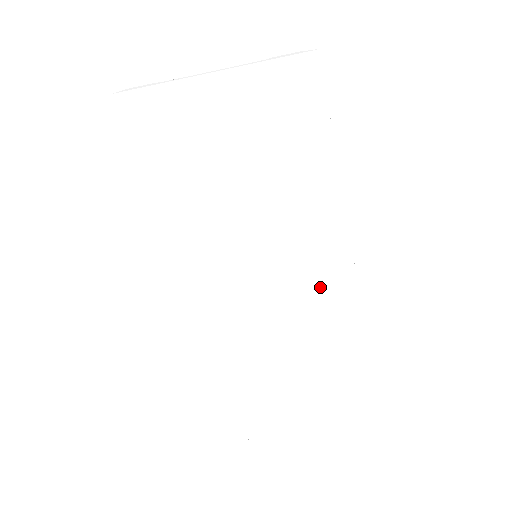
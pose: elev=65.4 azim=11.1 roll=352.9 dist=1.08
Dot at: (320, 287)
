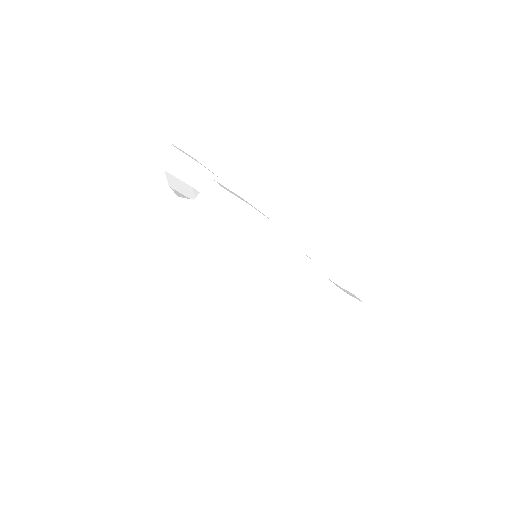
Dot at: occluded
